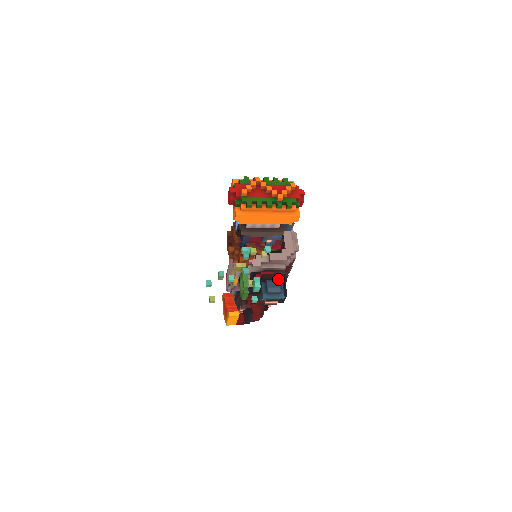
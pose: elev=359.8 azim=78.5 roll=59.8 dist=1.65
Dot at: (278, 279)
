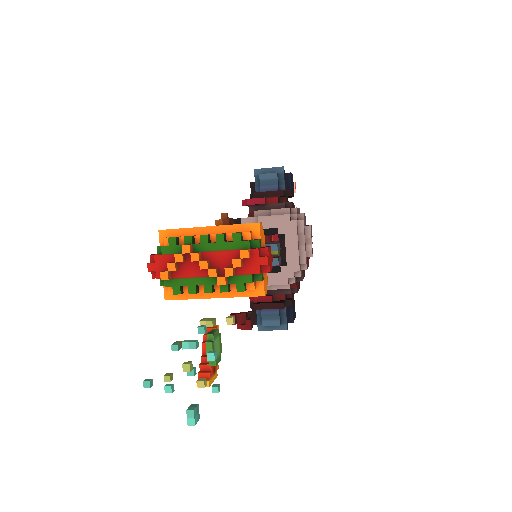
Dot at: (277, 307)
